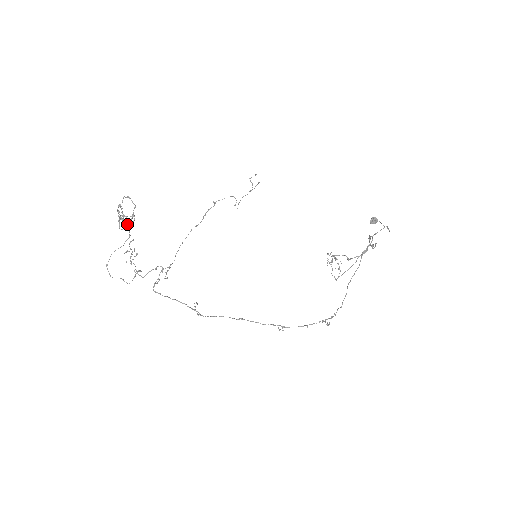
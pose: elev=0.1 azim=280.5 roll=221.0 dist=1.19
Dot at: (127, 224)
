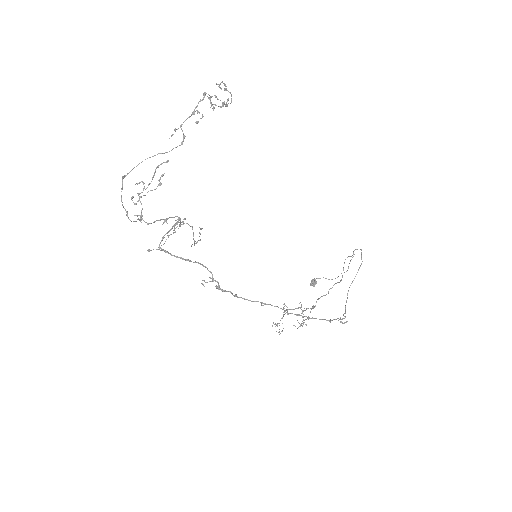
Dot at: (227, 100)
